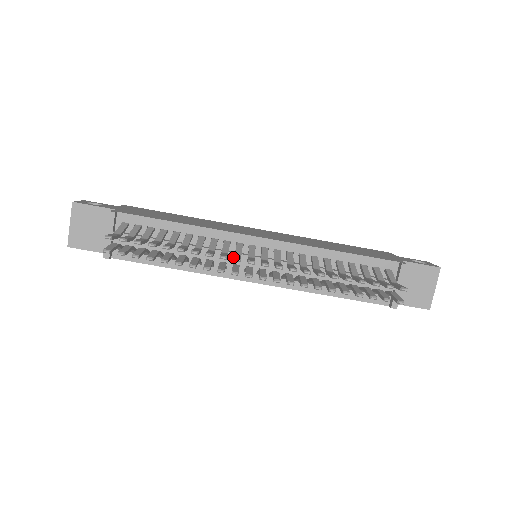
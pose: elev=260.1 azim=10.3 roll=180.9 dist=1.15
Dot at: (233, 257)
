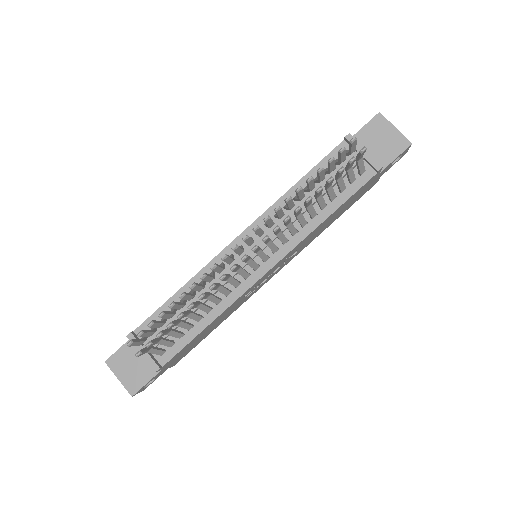
Dot at: occluded
